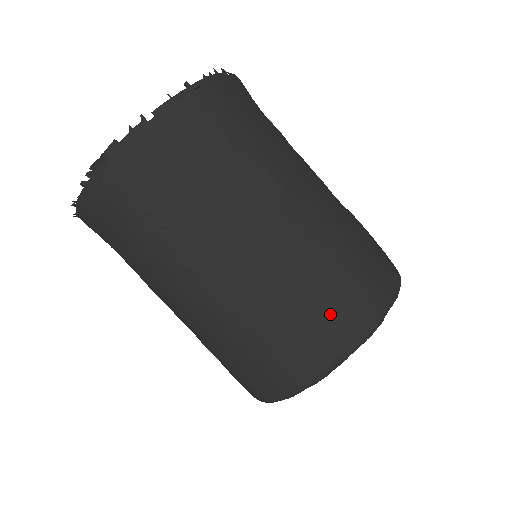
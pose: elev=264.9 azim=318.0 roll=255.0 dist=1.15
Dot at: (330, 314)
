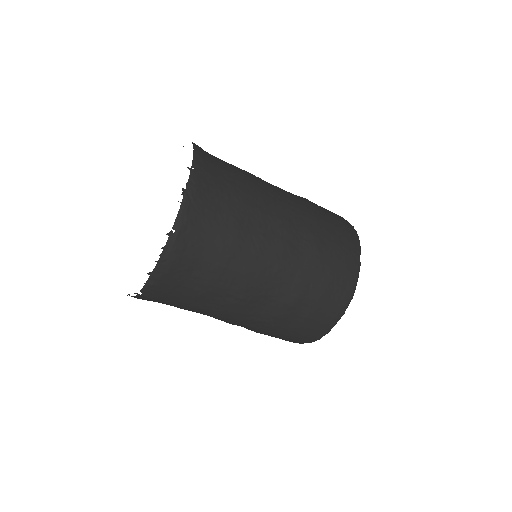
Dot at: (291, 337)
